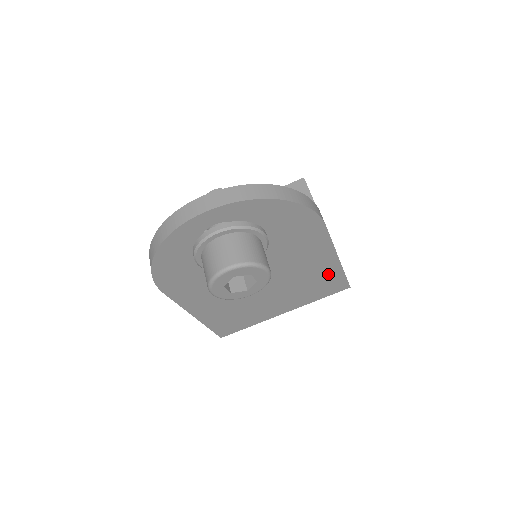
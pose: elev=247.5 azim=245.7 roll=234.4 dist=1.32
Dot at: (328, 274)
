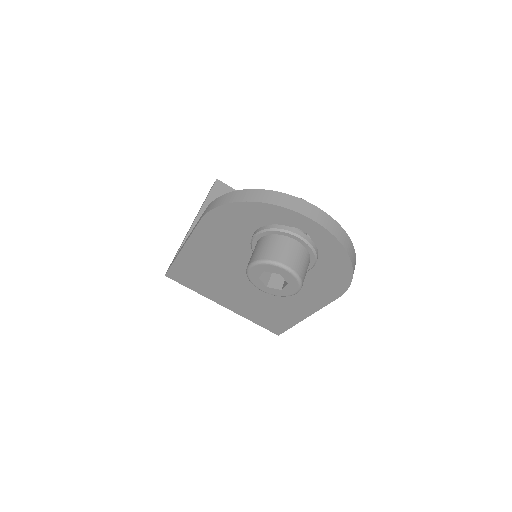
Dot at: (286, 317)
